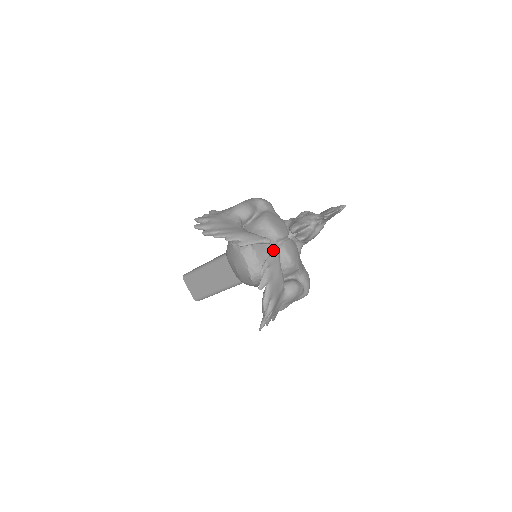
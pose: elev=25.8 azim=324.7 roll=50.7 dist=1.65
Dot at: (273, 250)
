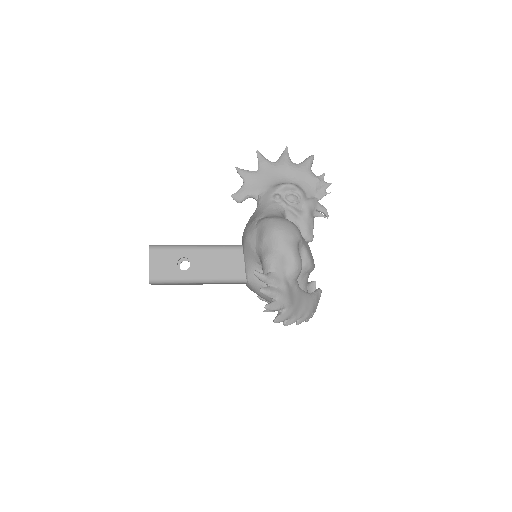
Dot at: occluded
